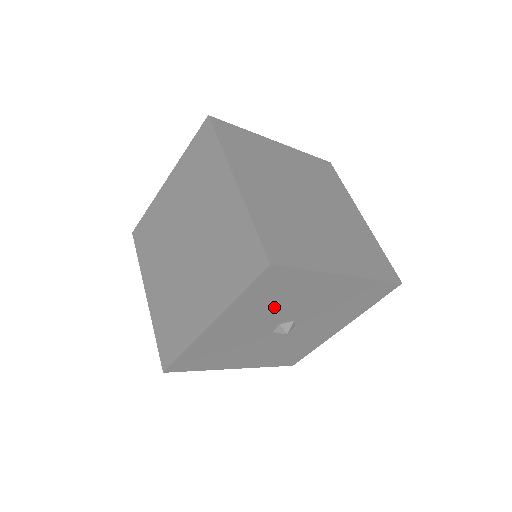
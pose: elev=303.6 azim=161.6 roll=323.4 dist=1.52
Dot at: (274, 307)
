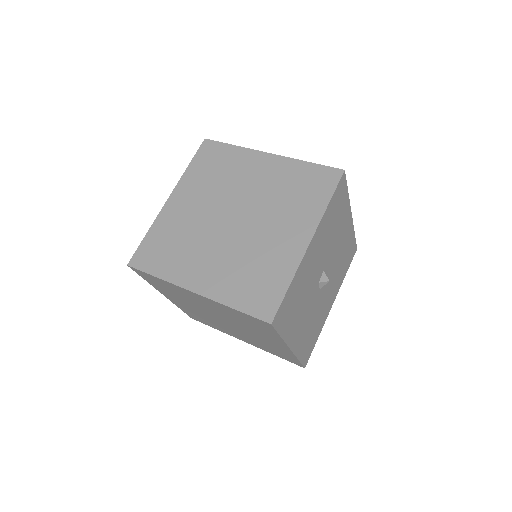
Dot at: (329, 237)
